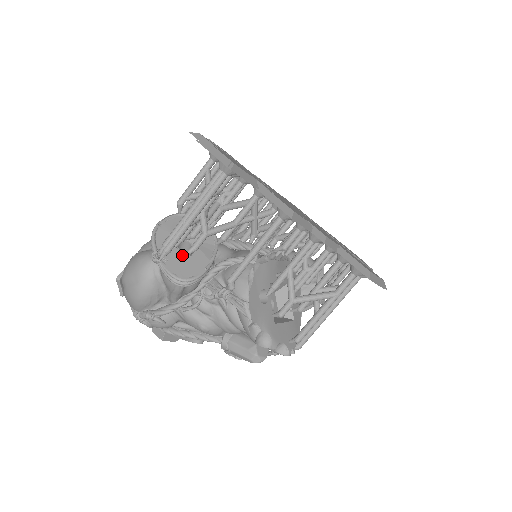
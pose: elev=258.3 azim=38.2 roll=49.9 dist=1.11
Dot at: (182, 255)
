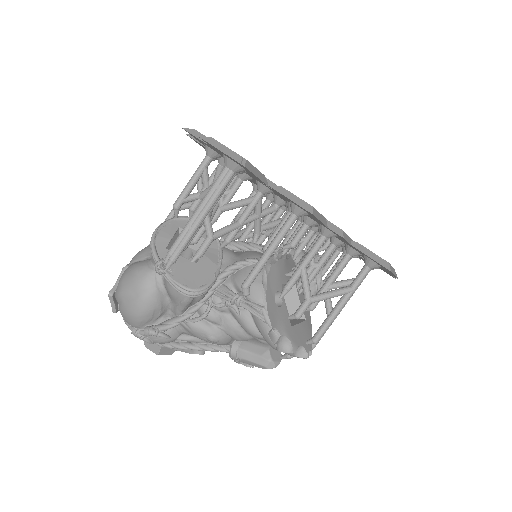
Dot at: (187, 263)
